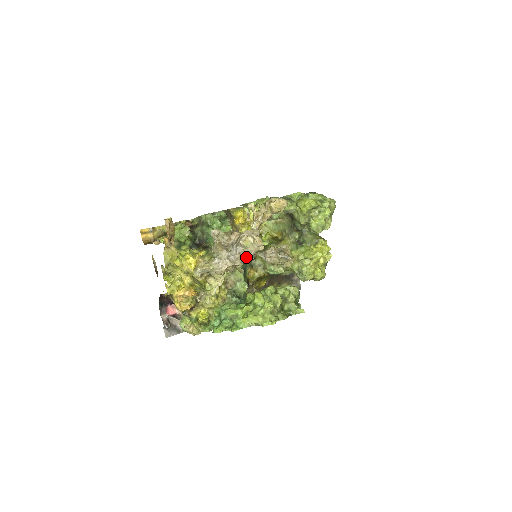
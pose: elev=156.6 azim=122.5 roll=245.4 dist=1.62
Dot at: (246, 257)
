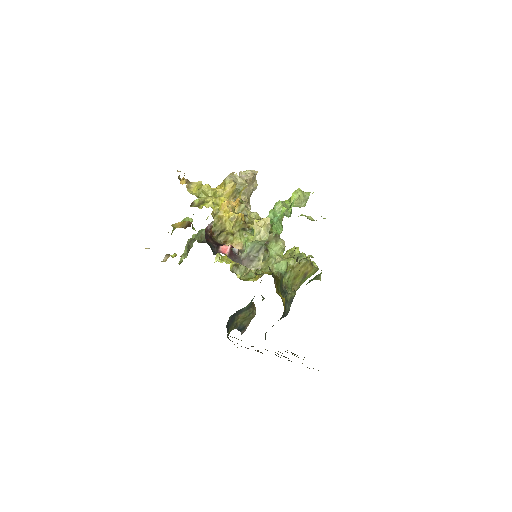
Dot at: occluded
